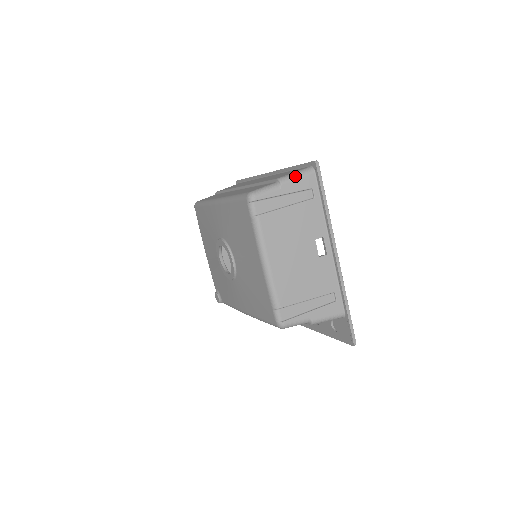
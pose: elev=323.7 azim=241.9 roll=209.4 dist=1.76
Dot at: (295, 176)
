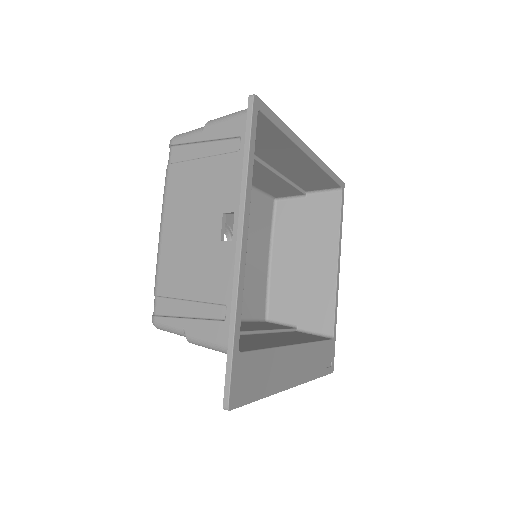
Dot at: (225, 117)
